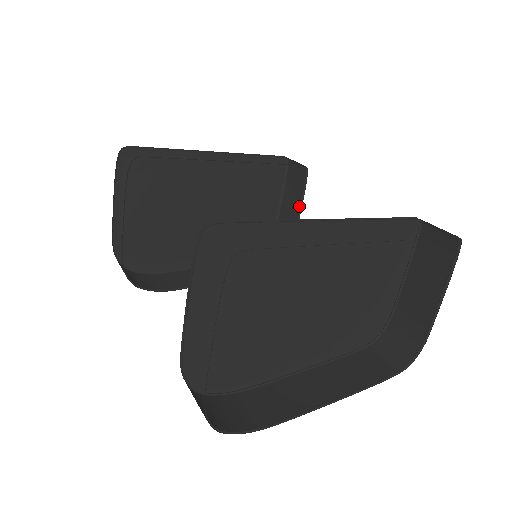
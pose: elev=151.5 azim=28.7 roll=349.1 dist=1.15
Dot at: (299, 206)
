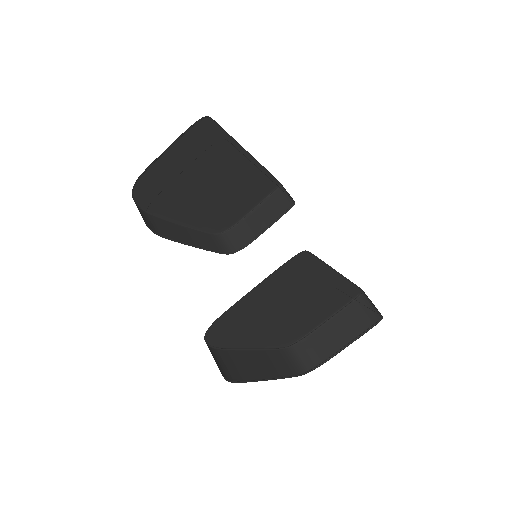
Dot at: (270, 223)
